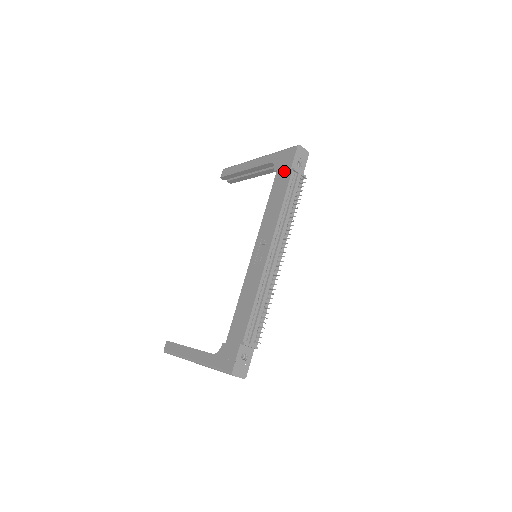
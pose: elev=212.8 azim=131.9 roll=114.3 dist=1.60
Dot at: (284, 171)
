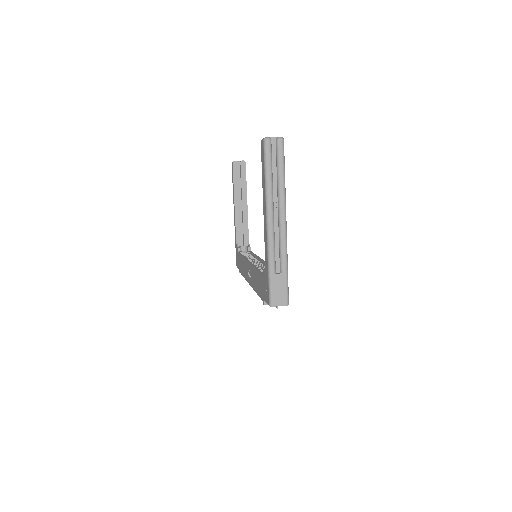
Dot at: (262, 289)
